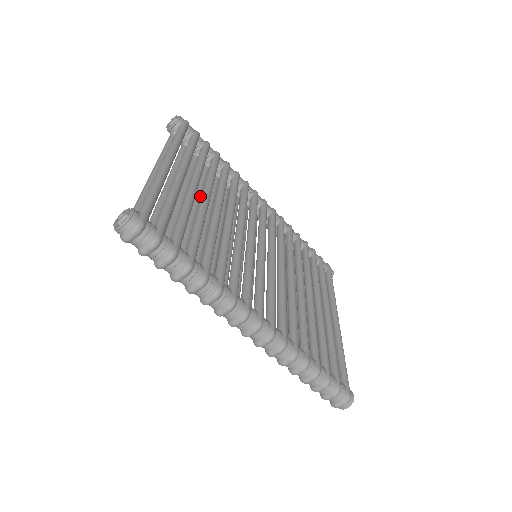
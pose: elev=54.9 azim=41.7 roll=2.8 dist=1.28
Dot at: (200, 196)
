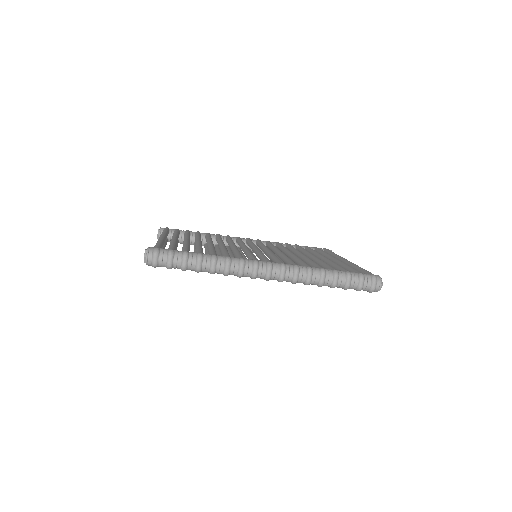
Dot at: occluded
